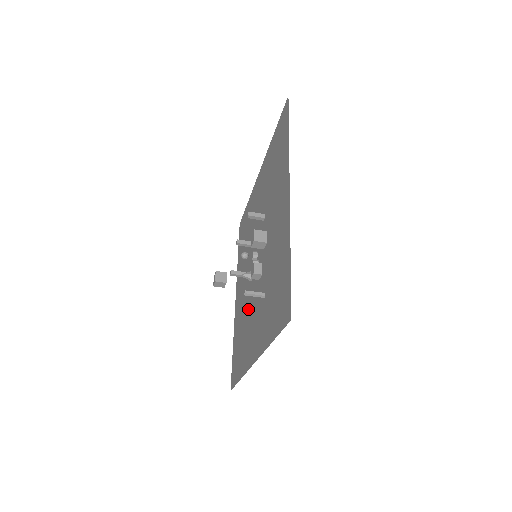
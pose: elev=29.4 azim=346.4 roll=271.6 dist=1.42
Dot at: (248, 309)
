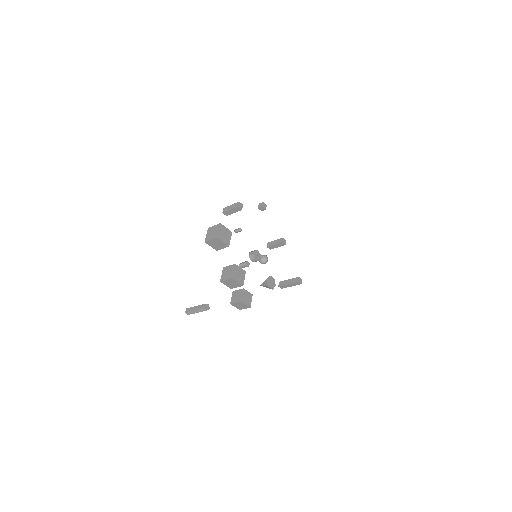
Dot at: occluded
